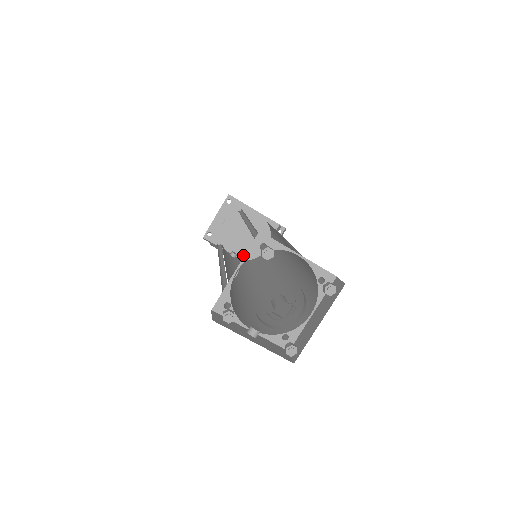
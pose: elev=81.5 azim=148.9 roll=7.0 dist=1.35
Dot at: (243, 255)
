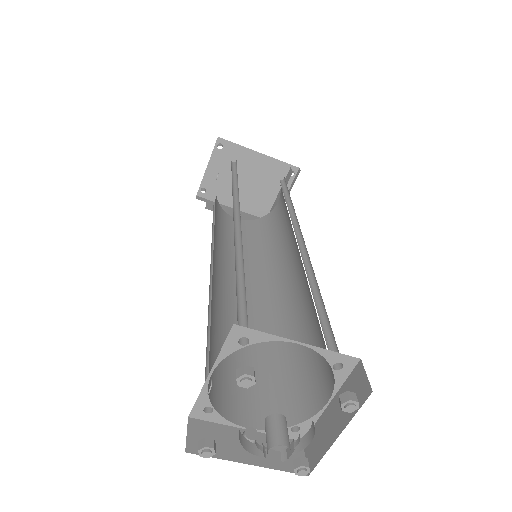
Dot at: (250, 208)
